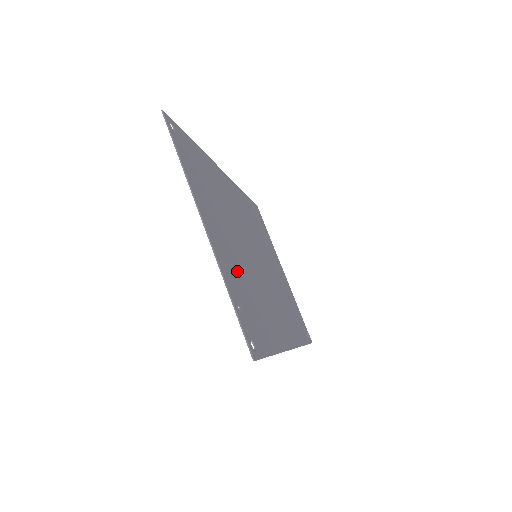
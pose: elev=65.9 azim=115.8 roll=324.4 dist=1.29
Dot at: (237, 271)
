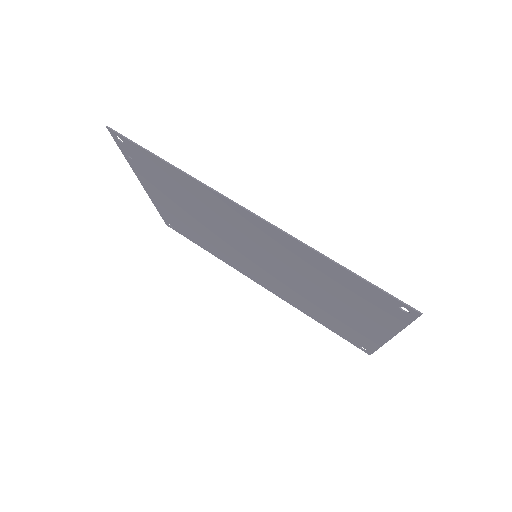
Dot at: (167, 191)
